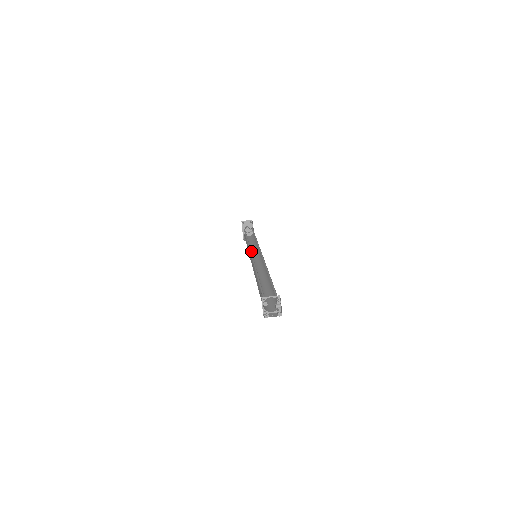
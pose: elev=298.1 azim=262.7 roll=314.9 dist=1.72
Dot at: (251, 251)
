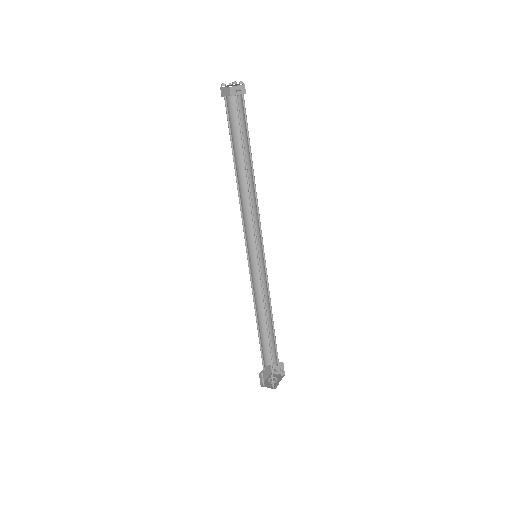
Dot at: occluded
